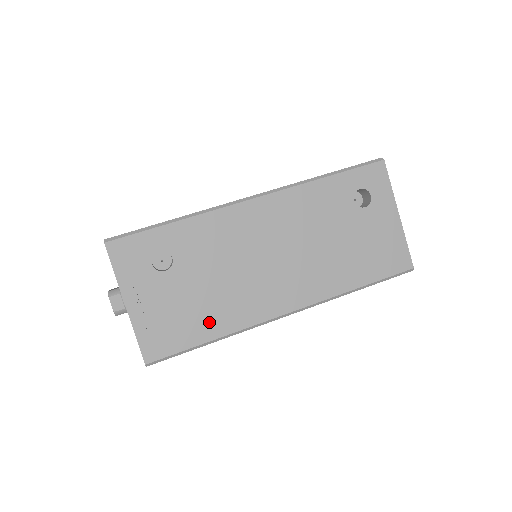
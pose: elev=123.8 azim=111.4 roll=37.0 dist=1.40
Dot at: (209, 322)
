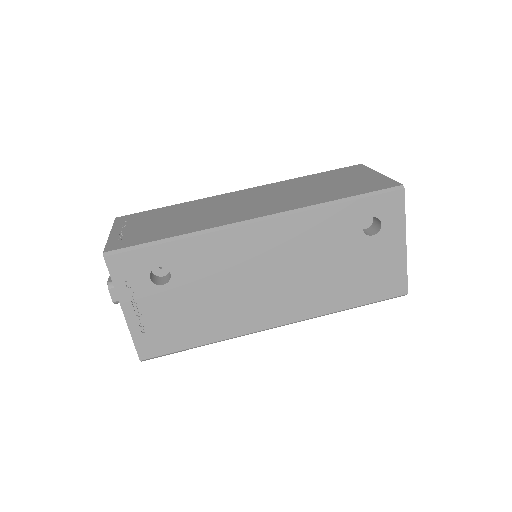
Dot at: (202, 330)
